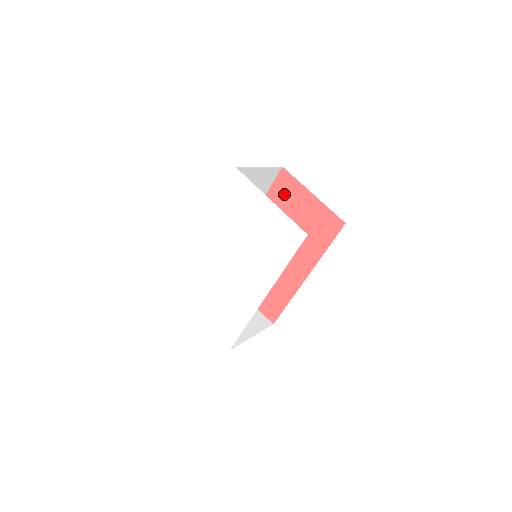
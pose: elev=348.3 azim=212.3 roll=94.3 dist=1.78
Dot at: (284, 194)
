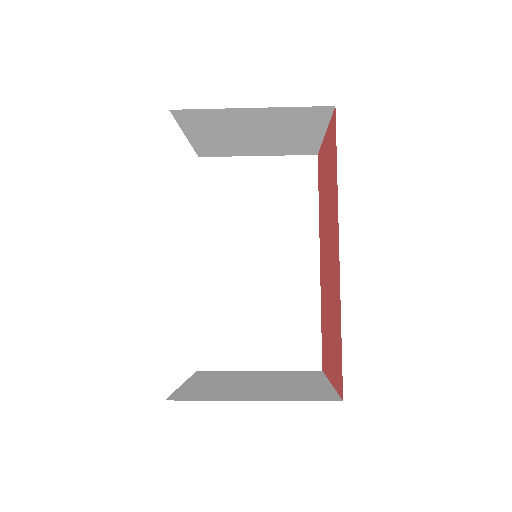
Dot at: (321, 178)
